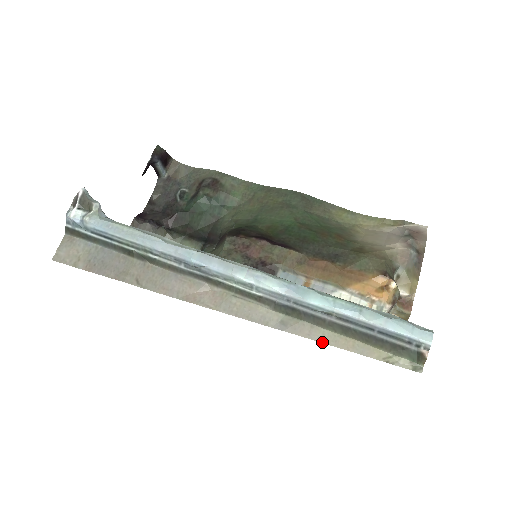
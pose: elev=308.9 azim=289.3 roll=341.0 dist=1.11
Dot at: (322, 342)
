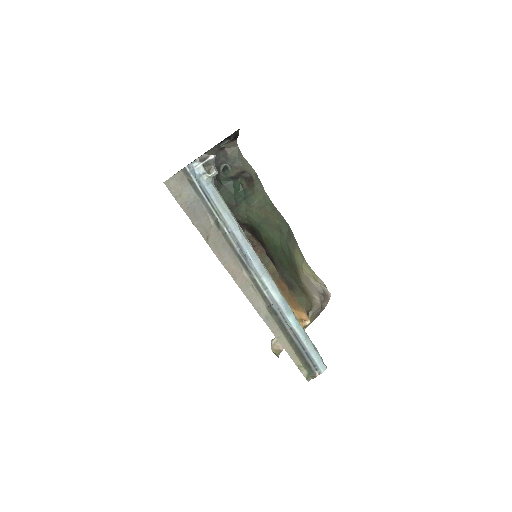
Dot at: (278, 340)
